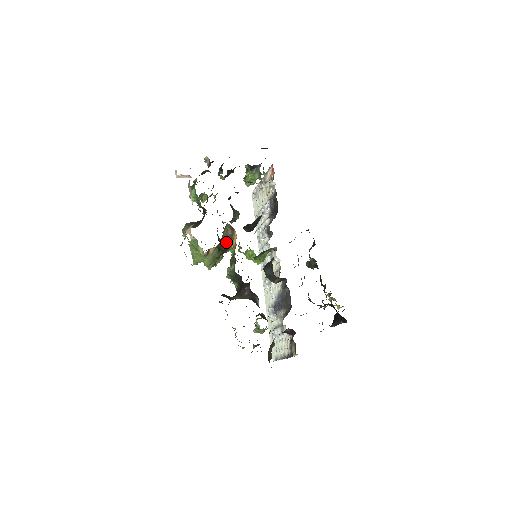
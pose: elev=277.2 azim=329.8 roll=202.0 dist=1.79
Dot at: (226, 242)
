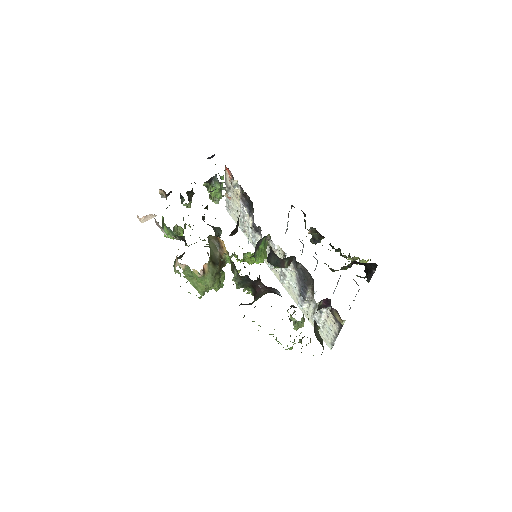
Dot at: (217, 254)
